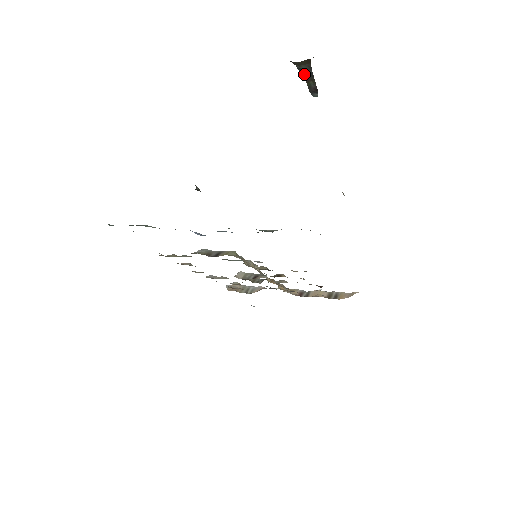
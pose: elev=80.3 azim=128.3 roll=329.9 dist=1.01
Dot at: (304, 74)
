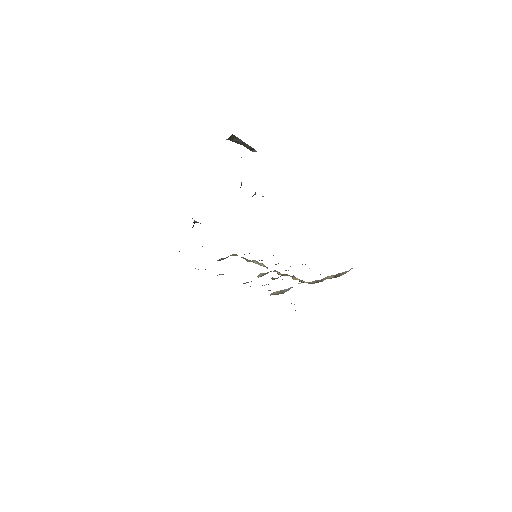
Dot at: (239, 143)
